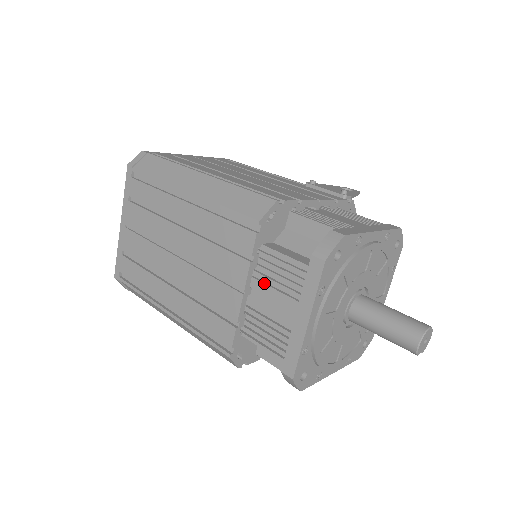
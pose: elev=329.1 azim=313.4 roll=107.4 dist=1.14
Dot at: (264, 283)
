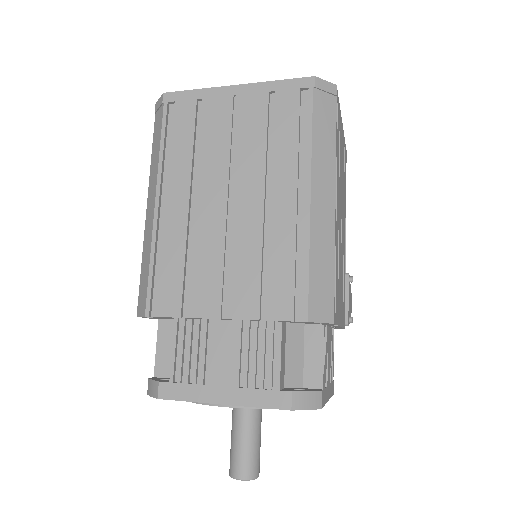
Dot at: (242, 336)
